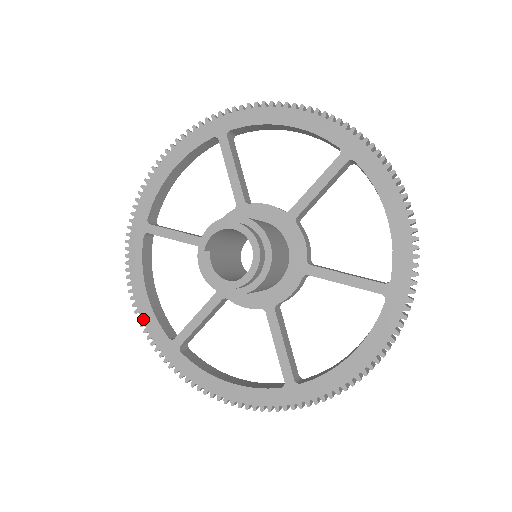
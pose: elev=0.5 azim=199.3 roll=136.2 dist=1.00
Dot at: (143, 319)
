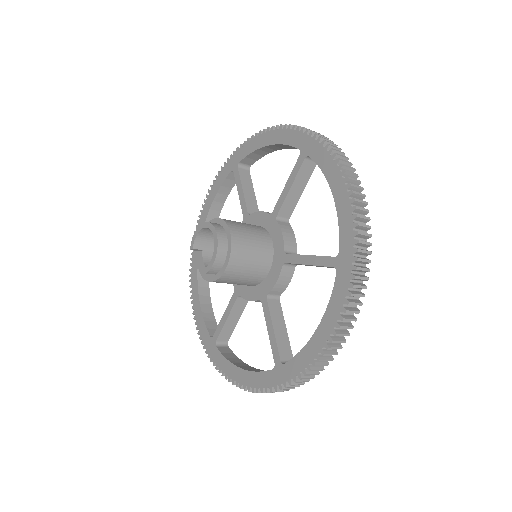
Dot at: (198, 323)
